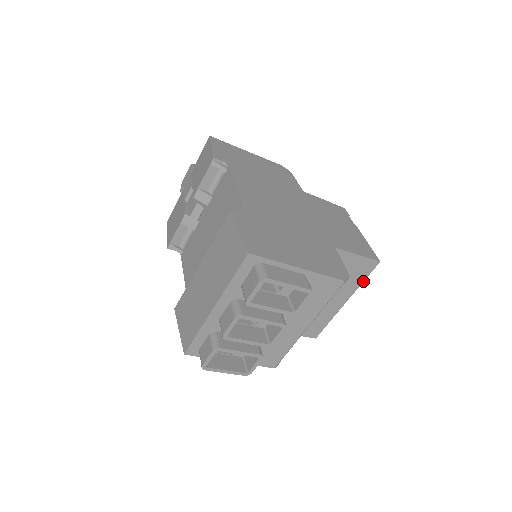
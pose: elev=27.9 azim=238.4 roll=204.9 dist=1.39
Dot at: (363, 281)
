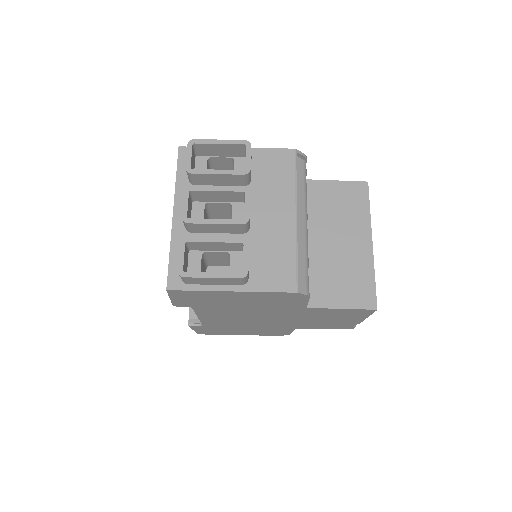
Dot at: (369, 210)
